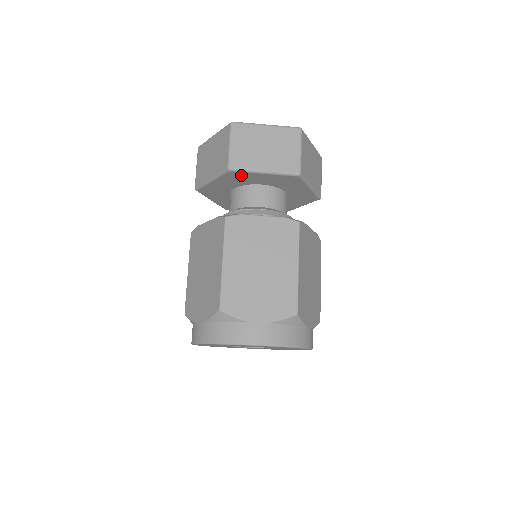
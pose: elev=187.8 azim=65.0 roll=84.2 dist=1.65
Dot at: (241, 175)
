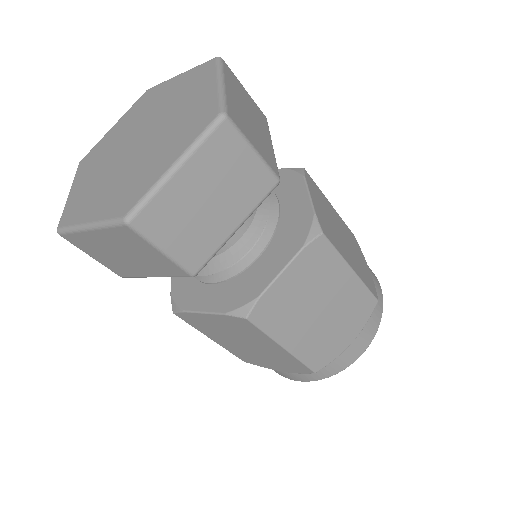
Dot at: occluded
